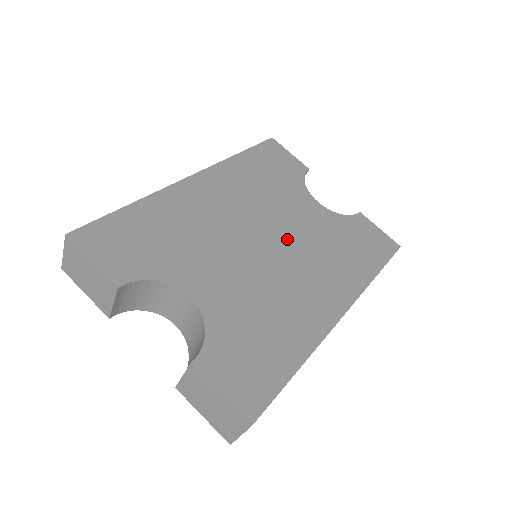
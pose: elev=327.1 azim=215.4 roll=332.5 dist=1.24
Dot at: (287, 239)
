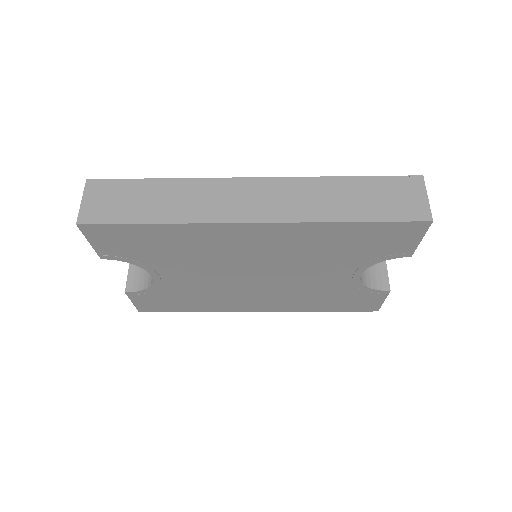
Dot at: occluded
